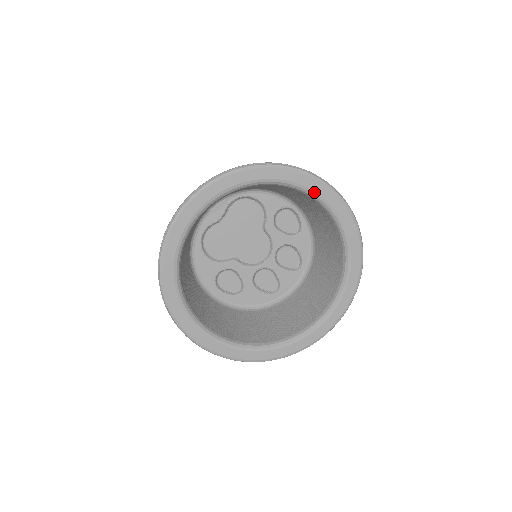
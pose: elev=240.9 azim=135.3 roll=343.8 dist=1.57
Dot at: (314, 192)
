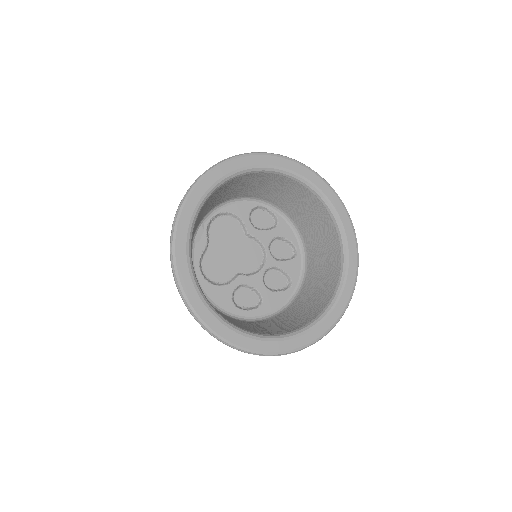
Dot at: (272, 166)
